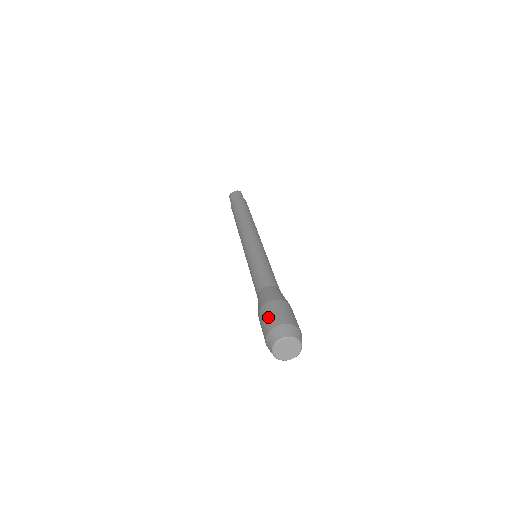
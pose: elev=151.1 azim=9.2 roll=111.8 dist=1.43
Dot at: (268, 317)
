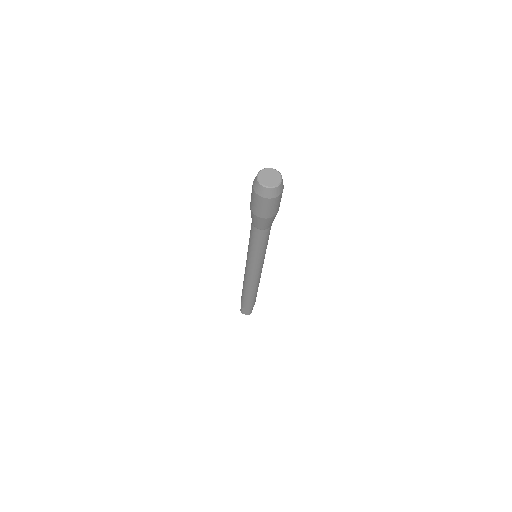
Dot at: occluded
